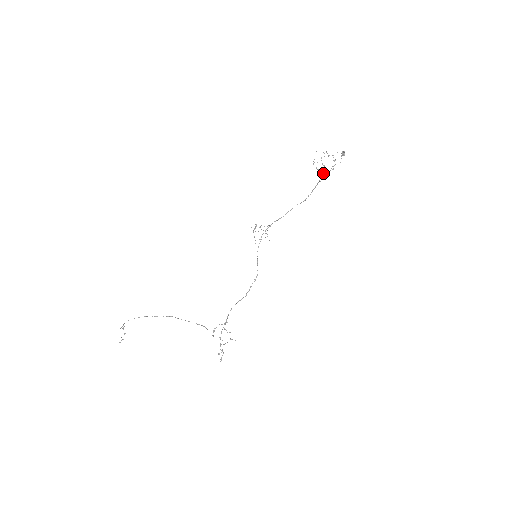
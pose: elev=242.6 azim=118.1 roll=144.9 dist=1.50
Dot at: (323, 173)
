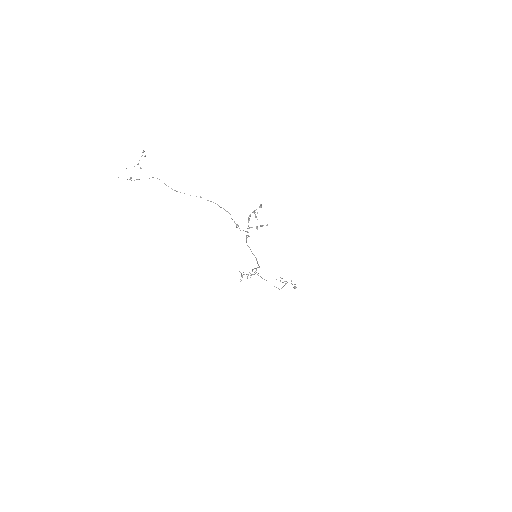
Dot at: occluded
